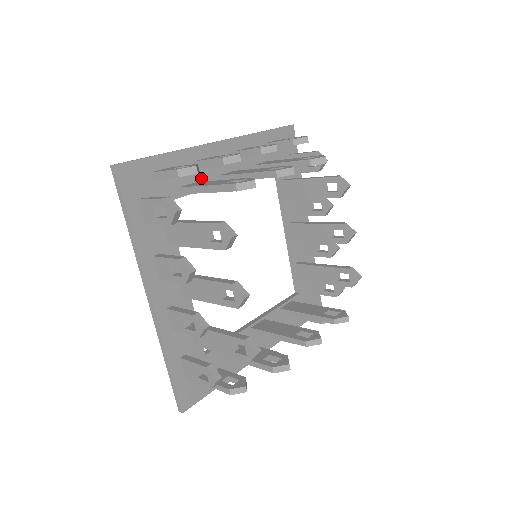
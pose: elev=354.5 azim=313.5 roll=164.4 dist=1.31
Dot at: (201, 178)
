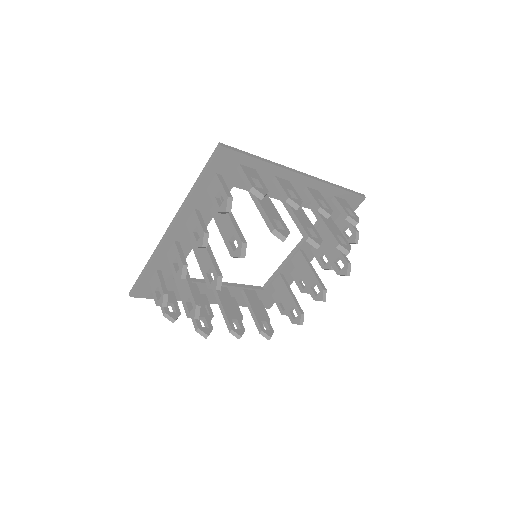
Dot at: occluded
